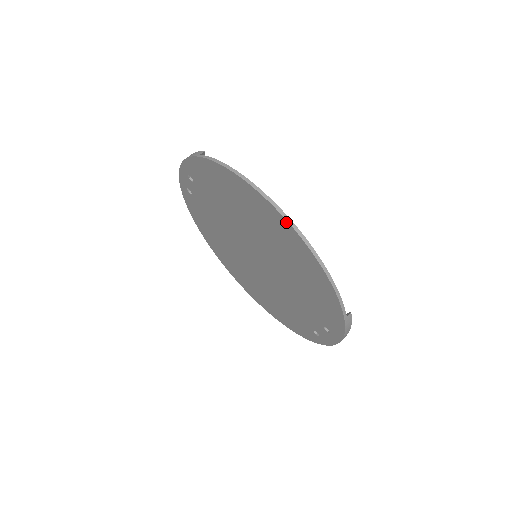
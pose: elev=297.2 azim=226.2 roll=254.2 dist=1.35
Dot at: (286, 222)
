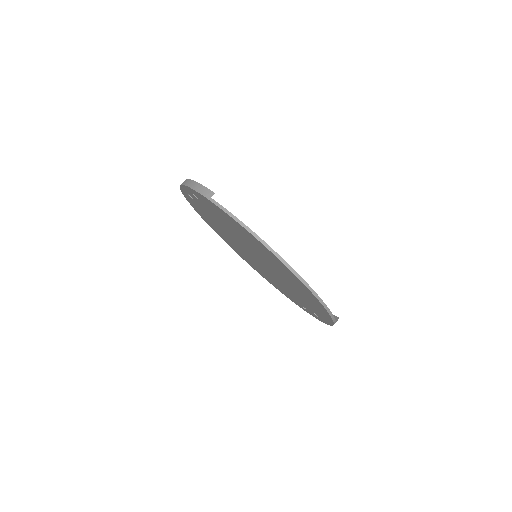
Dot at: (295, 276)
